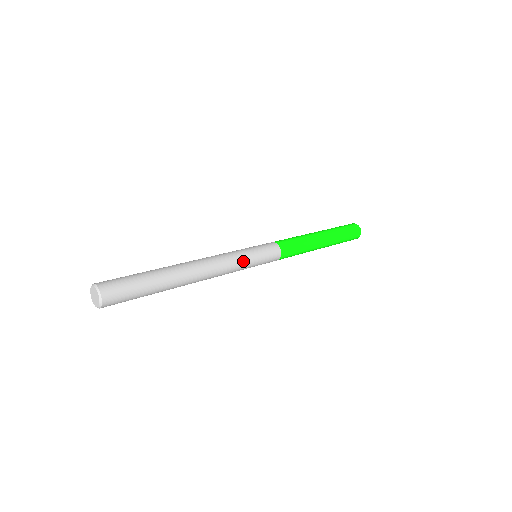
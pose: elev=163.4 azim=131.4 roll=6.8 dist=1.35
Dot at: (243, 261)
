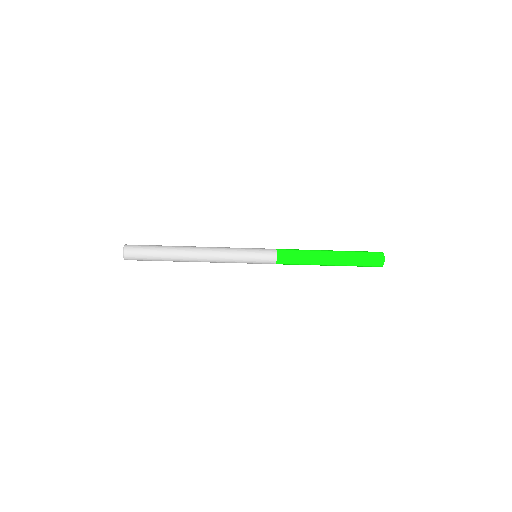
Dot at: (237, 248)
